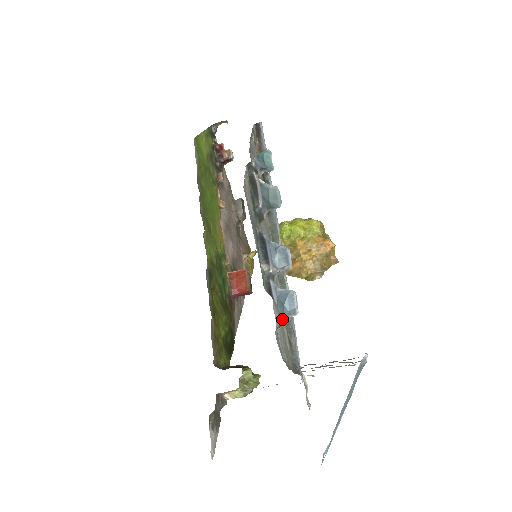
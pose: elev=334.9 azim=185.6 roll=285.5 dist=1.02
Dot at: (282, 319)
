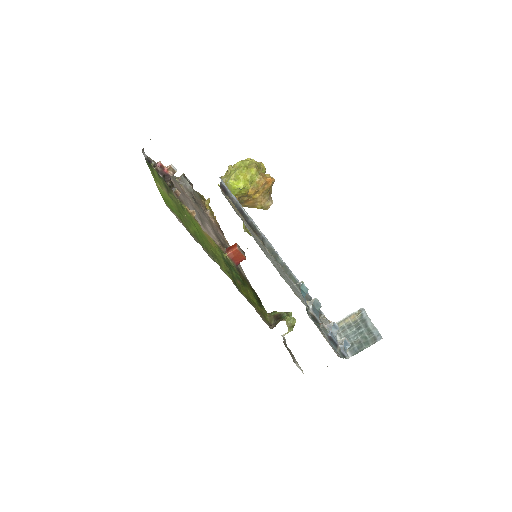
Dot at: (345, 352)
